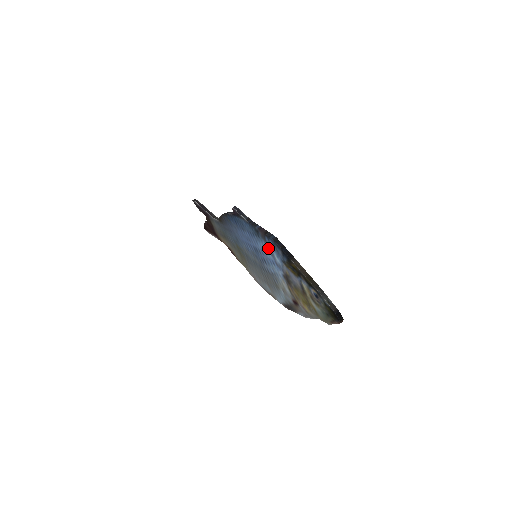
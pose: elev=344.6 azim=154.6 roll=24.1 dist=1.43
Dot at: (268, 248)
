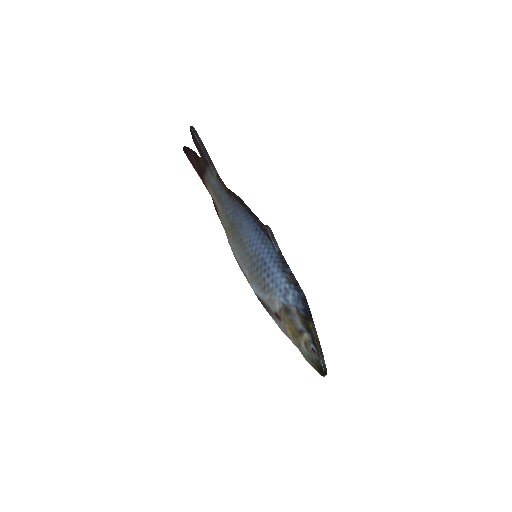
Dot at: (286, 286)
